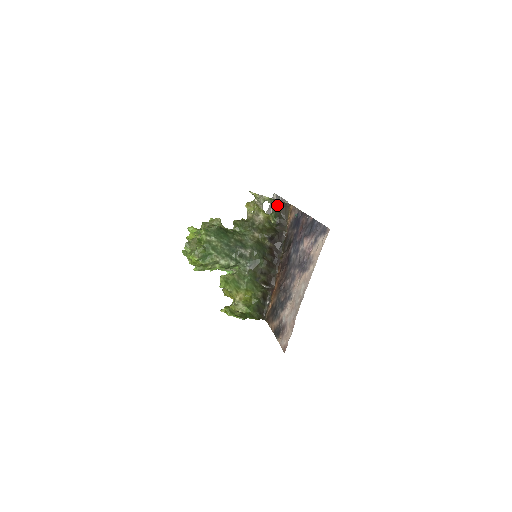
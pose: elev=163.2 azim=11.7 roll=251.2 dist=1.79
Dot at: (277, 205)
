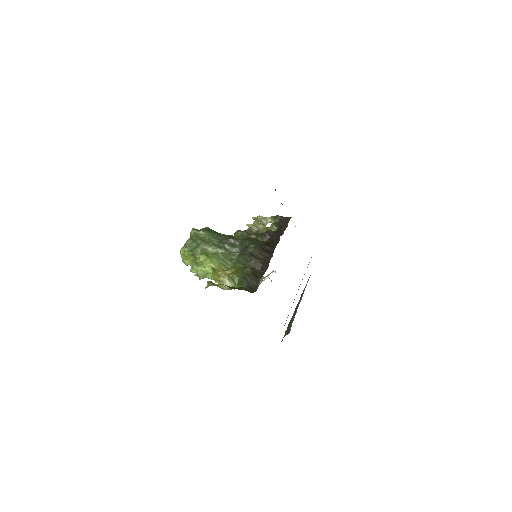
Dot at: (279, 220)
